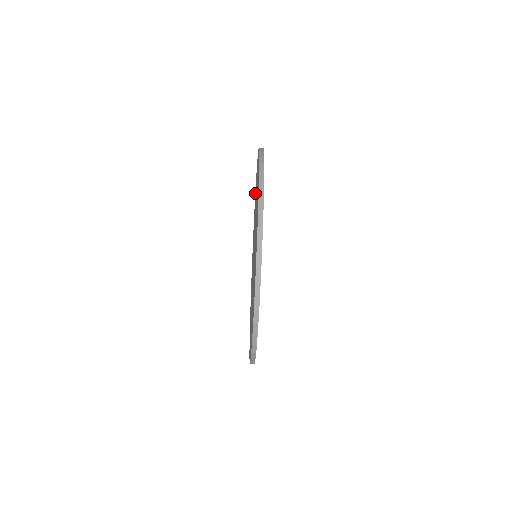
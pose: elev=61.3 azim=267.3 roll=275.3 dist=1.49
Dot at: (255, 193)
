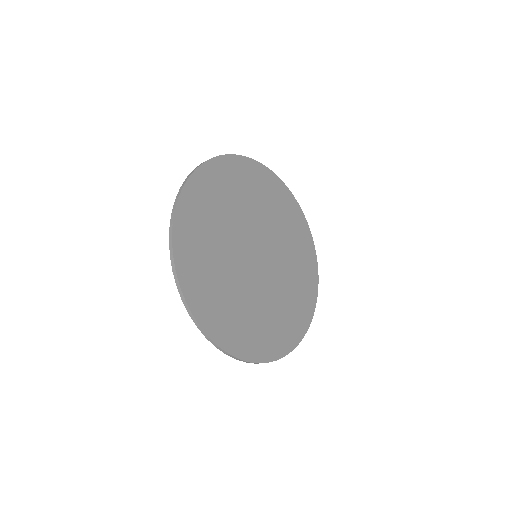
Dot at: occluded
